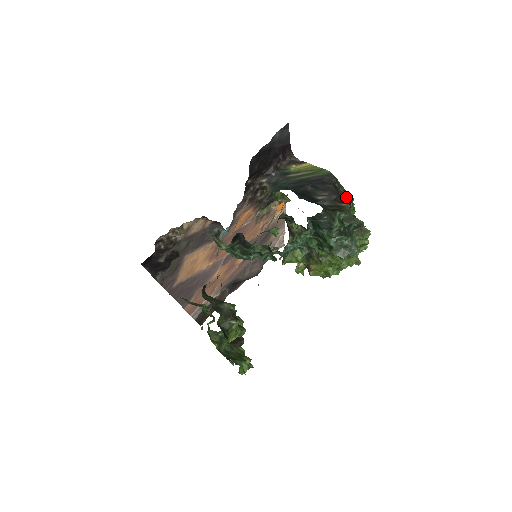
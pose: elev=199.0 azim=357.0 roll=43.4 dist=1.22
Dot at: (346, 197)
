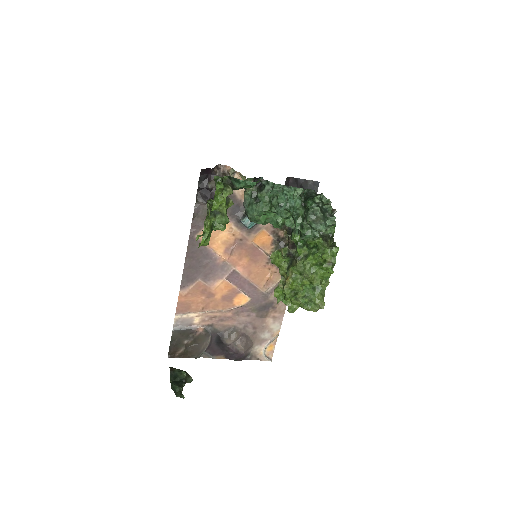
Dot at: occluded
